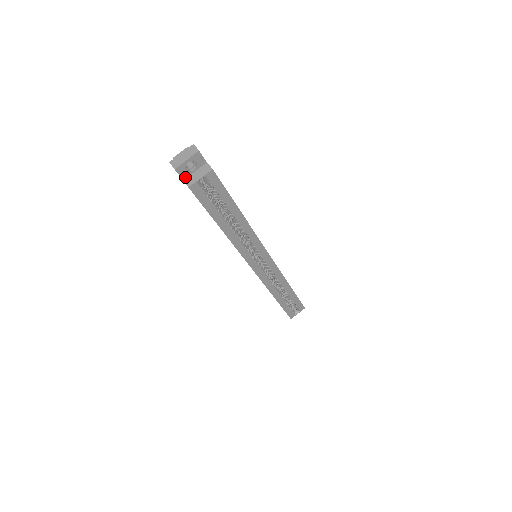
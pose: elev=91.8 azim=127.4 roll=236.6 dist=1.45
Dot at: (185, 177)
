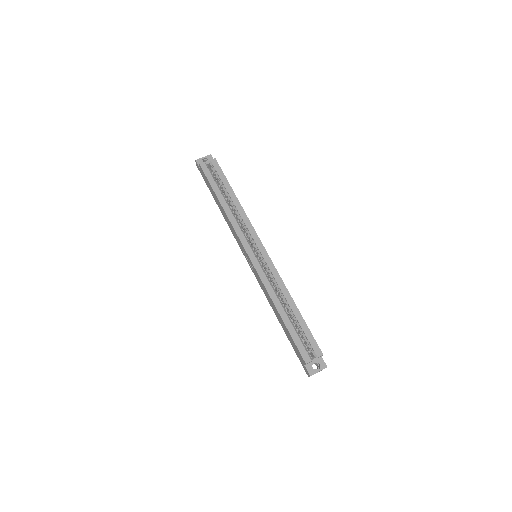
Dot at: occluded
